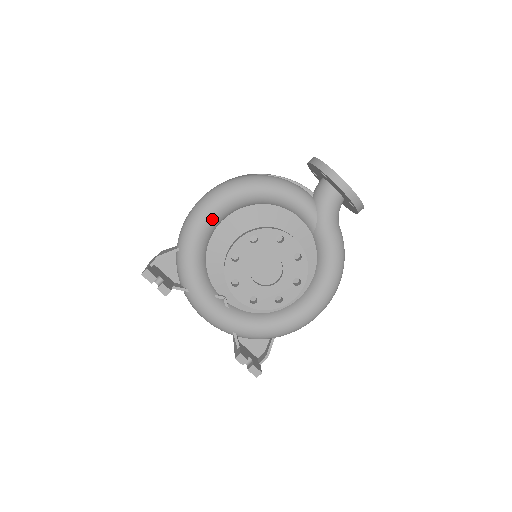
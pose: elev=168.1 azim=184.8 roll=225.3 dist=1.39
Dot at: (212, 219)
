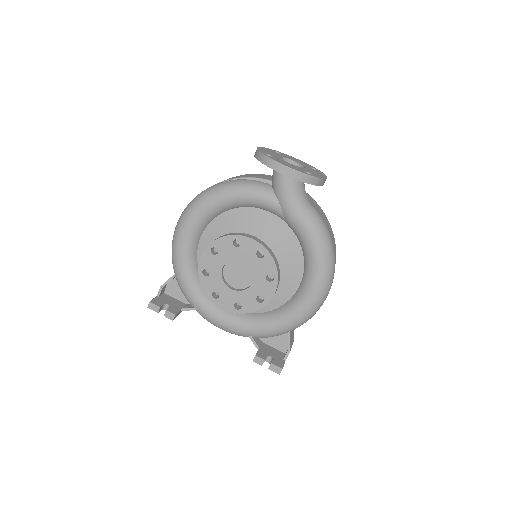
Dot at: (188, 241)
